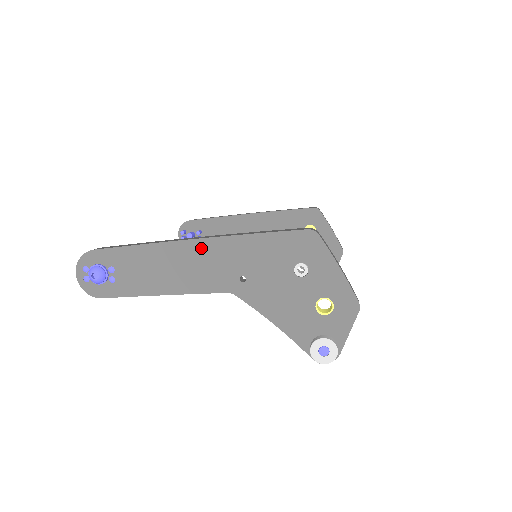
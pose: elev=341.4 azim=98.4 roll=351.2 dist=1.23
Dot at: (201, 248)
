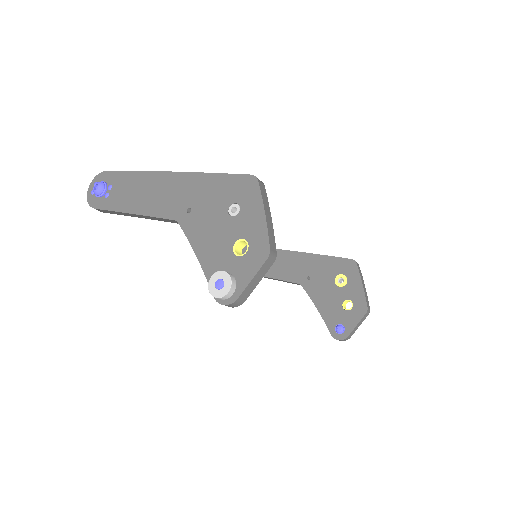
Dot at: (171, 179)
